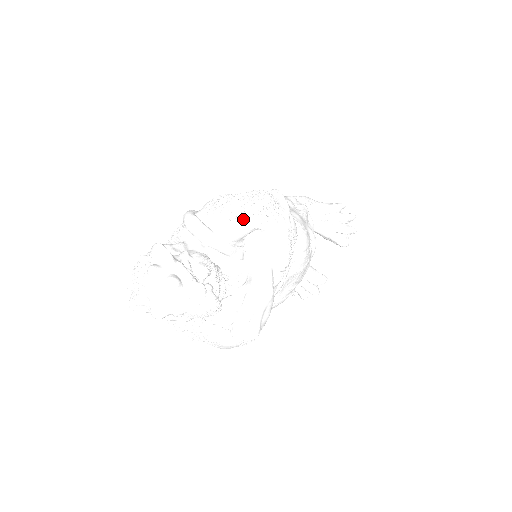
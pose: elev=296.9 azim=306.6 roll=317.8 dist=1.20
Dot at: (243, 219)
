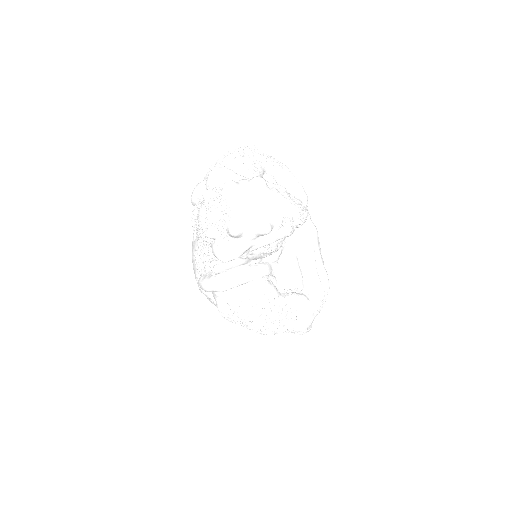
Dot at: (252, 160)
